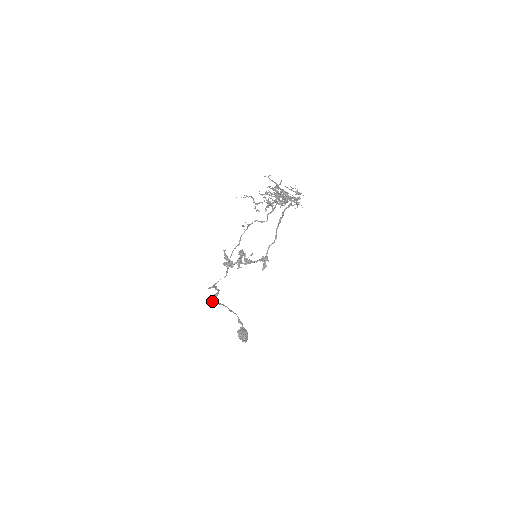
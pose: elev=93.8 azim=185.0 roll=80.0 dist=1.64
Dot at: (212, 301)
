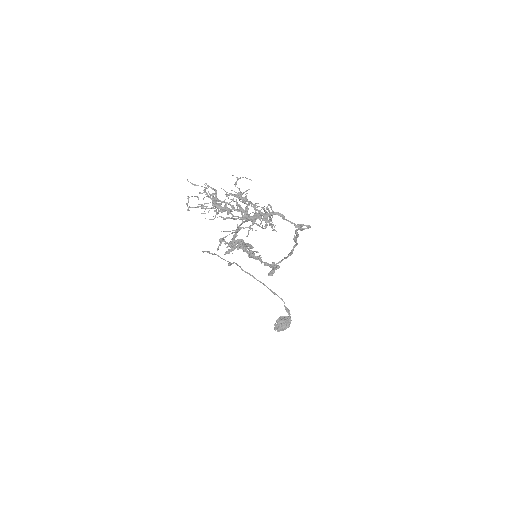
Dot at: (241, 268)
